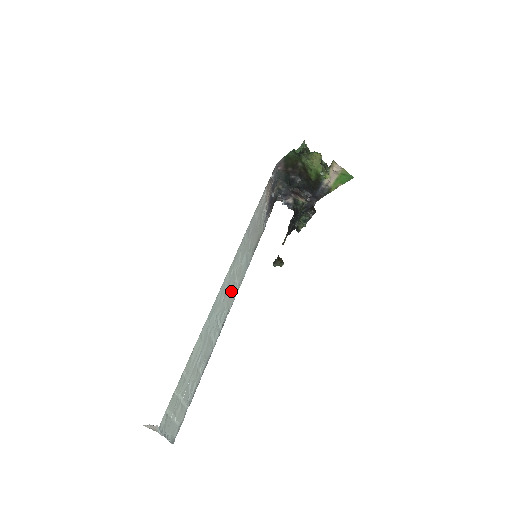
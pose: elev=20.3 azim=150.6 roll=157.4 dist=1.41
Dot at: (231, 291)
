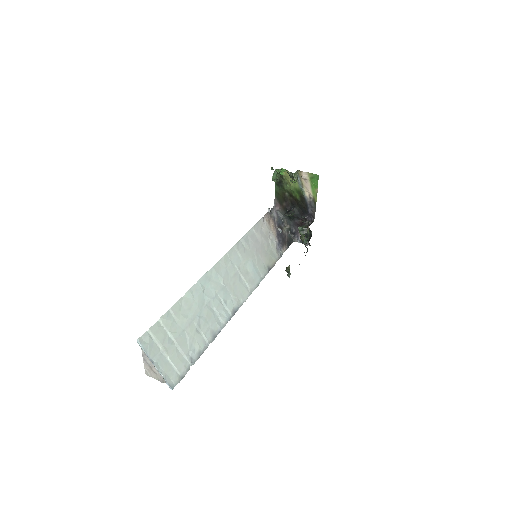
Dot at: (237, 284)
